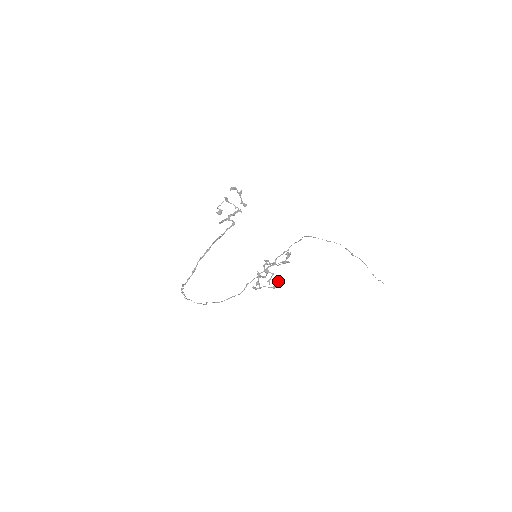
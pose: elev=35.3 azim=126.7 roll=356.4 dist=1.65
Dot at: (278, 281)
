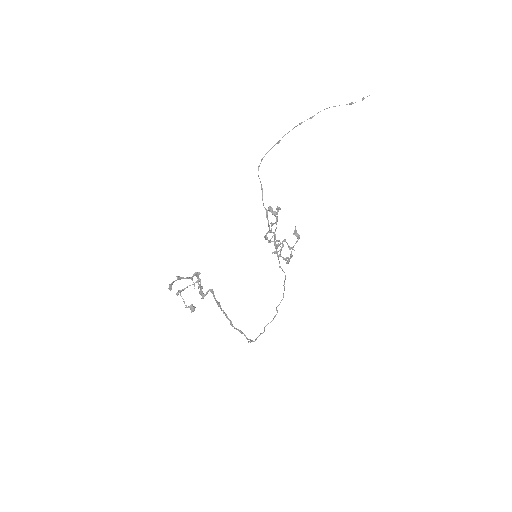
Dot at: (294, 230)
